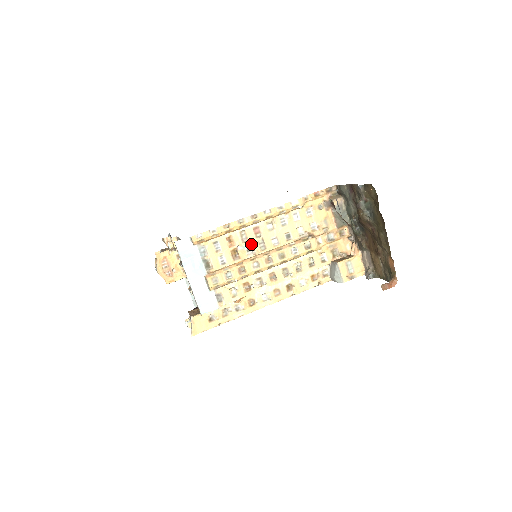
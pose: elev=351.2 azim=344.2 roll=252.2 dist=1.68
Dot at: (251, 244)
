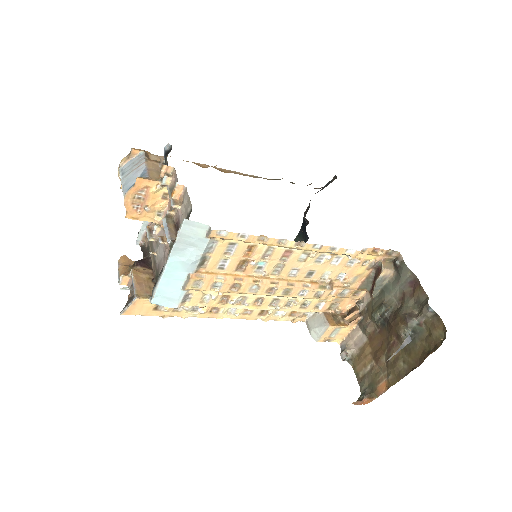
Dot at: (268, 264)
